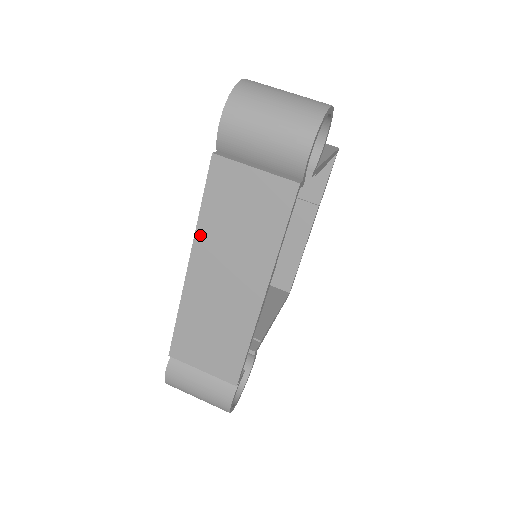
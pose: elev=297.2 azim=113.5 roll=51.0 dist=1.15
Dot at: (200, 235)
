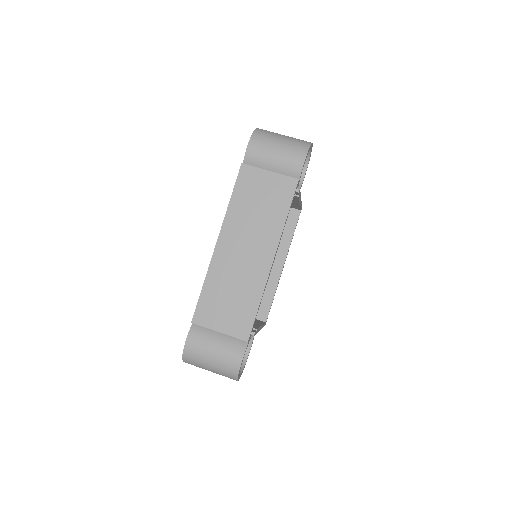
Dot at: (228, 219)
